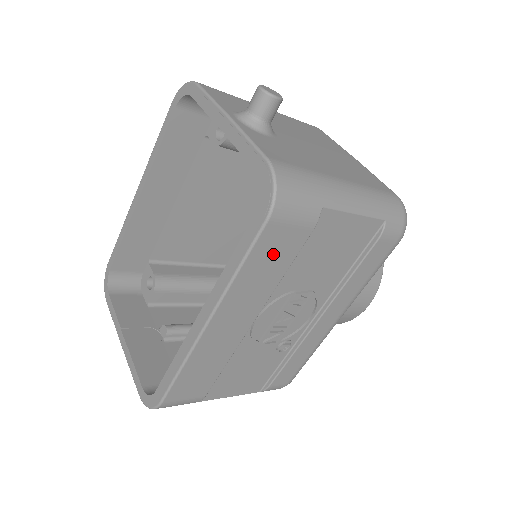
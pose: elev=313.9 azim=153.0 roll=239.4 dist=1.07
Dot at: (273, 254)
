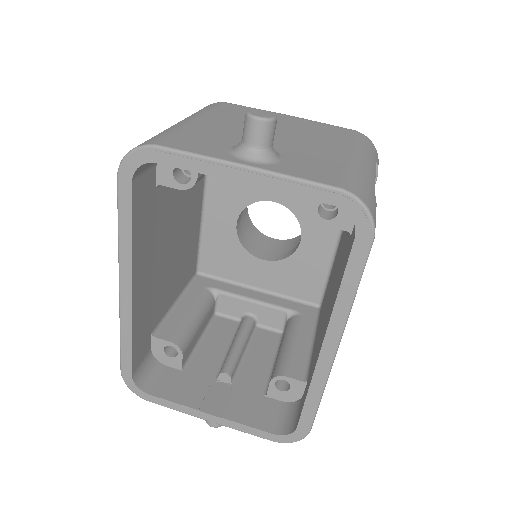
Dot at: occluded
